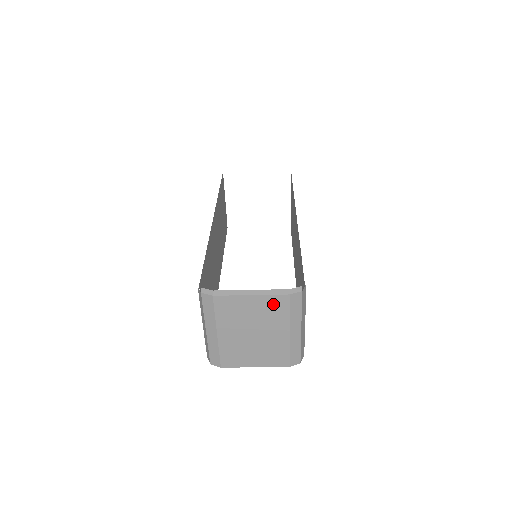
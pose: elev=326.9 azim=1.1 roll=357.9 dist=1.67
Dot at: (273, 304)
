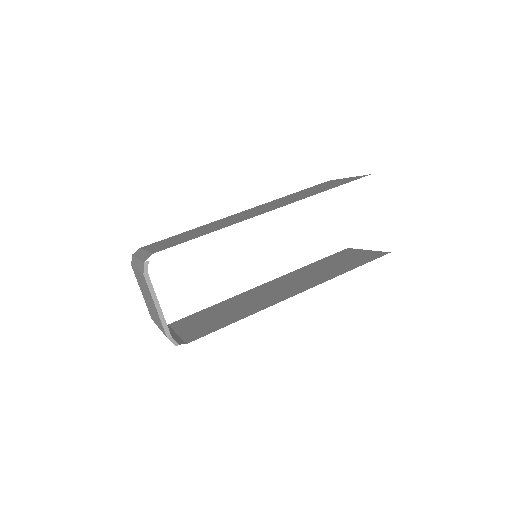
Dot at: (160, 322)
